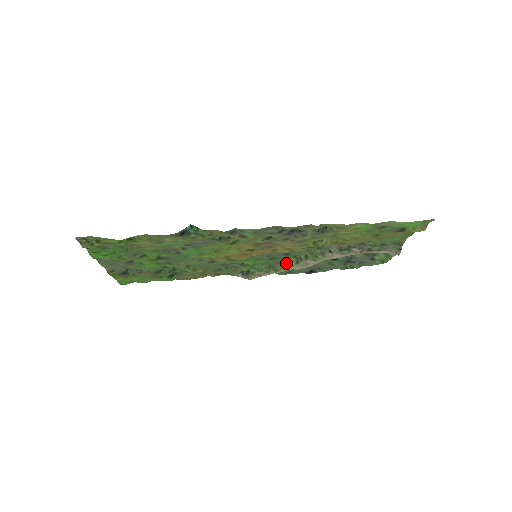
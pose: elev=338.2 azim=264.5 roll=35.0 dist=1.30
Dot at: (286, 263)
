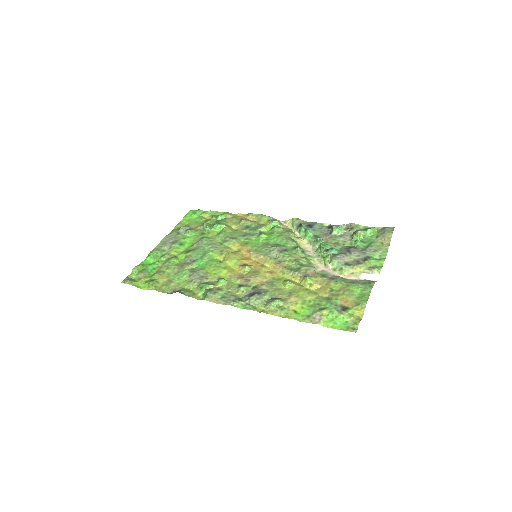
Dot at: (295, 240)
